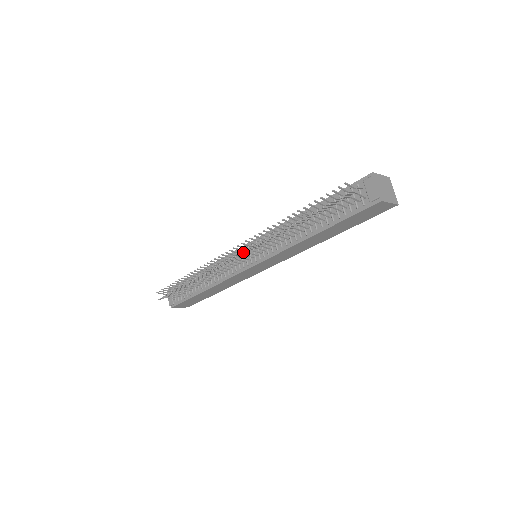
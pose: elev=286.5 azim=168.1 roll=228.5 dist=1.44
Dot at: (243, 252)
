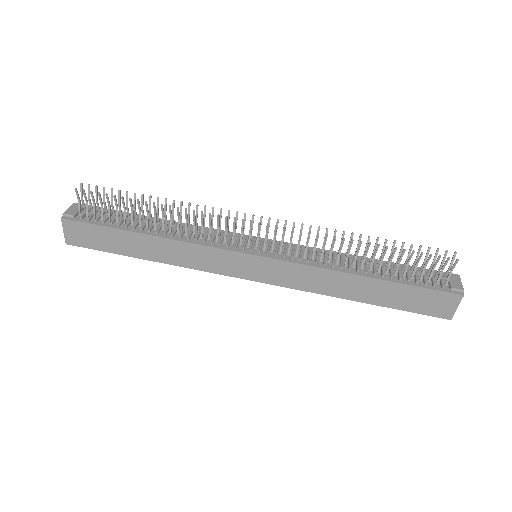
Dot at: (285, 227)
